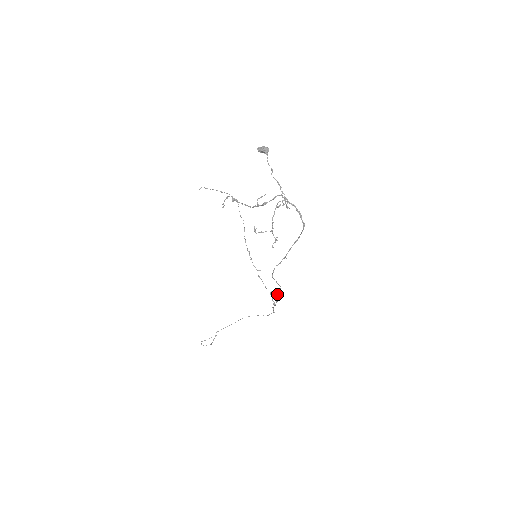
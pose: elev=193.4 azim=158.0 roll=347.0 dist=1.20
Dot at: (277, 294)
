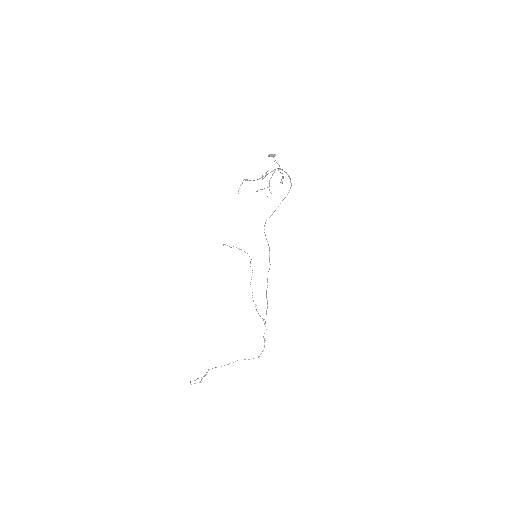
Dot at: occluded
